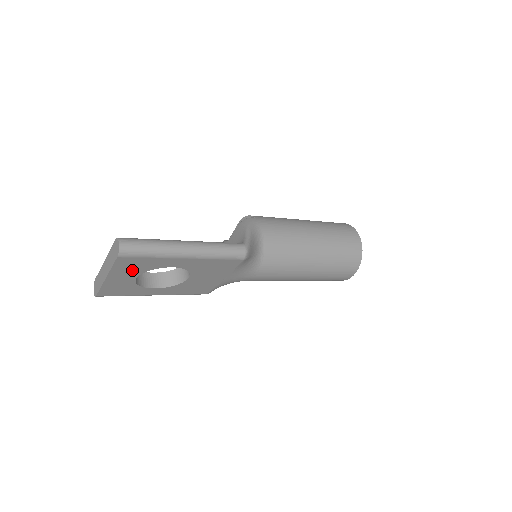
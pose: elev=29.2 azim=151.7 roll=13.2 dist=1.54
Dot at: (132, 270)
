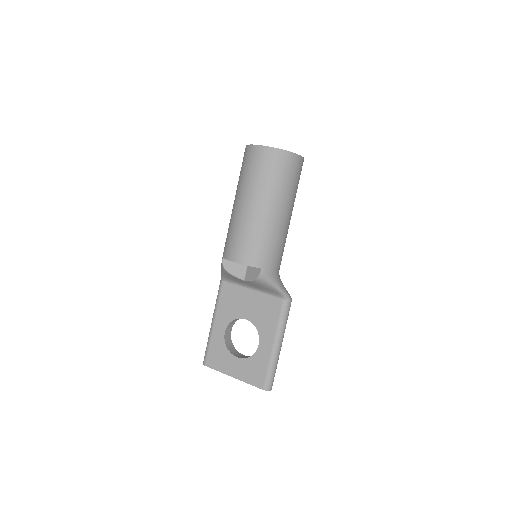
Dot at: occluded
